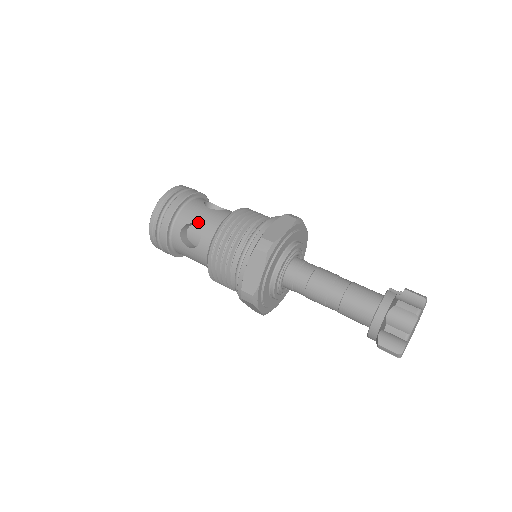
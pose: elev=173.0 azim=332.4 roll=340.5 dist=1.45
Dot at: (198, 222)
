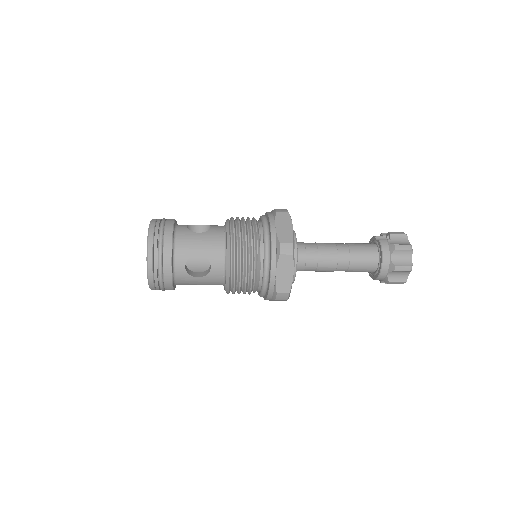
Dot at: (200, 251)
